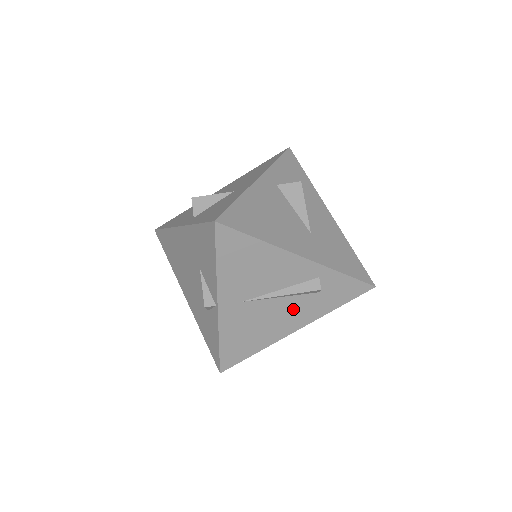
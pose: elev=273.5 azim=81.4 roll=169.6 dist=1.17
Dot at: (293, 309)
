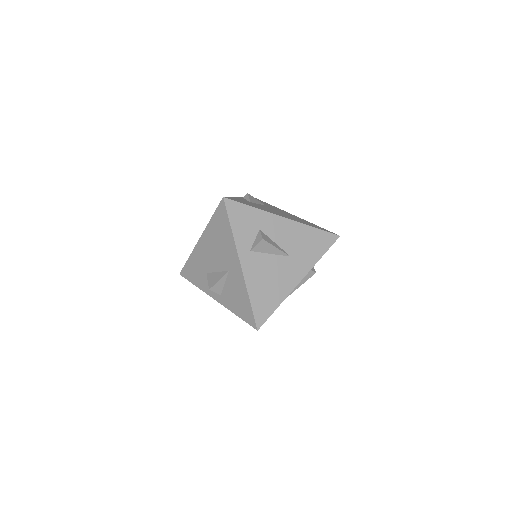
Dot at: occluded
